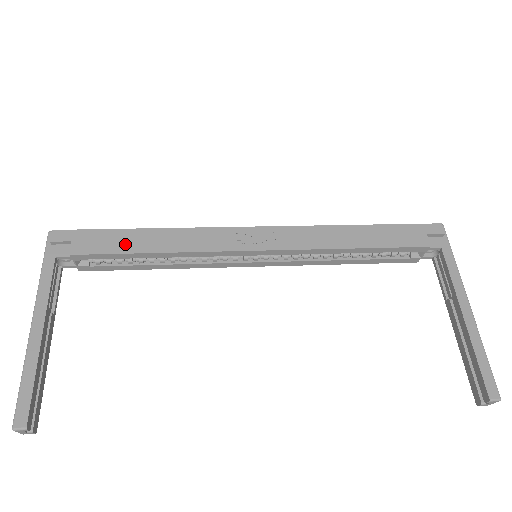
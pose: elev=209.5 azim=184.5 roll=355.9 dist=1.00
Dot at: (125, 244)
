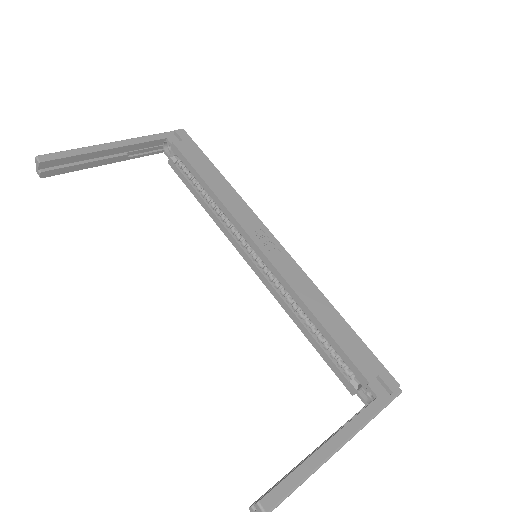
Dot at: (202, 168)
